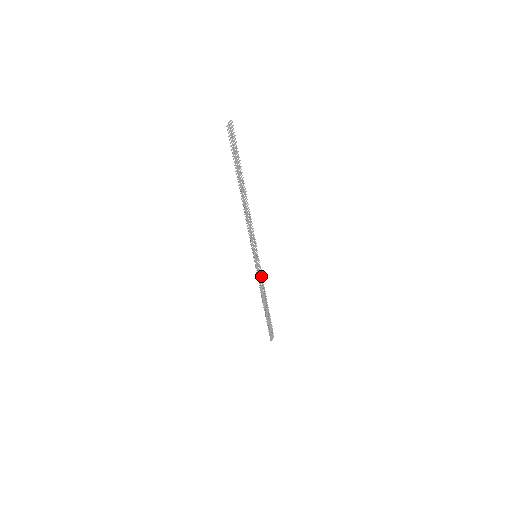
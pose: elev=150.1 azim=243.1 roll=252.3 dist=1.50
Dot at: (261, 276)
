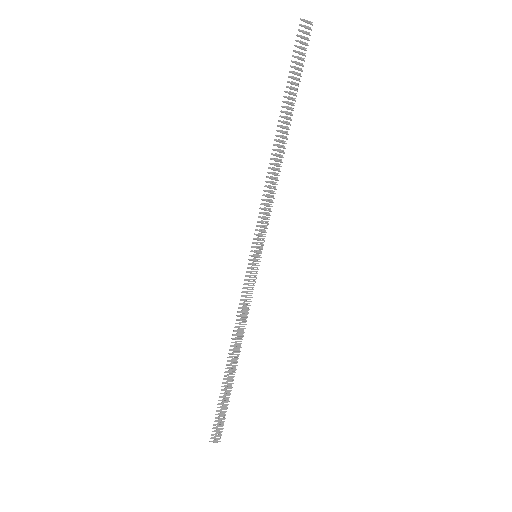
Dot at: occluded
